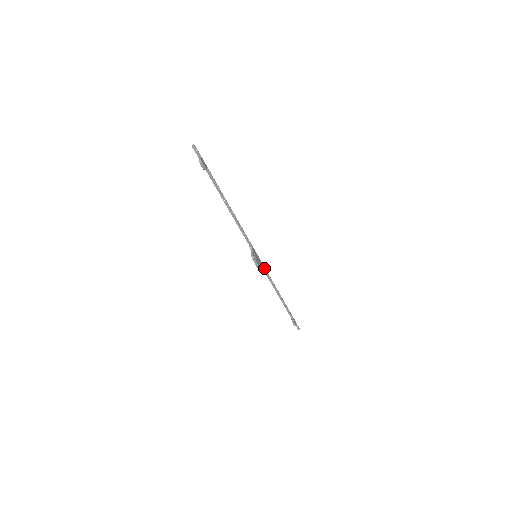
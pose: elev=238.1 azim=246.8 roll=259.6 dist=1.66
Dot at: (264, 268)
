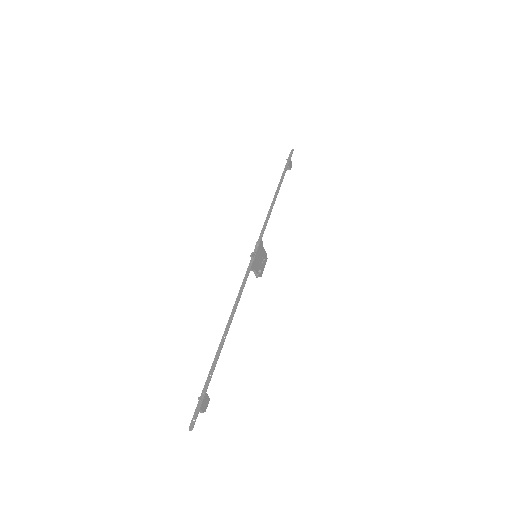
Dot at: occluded
